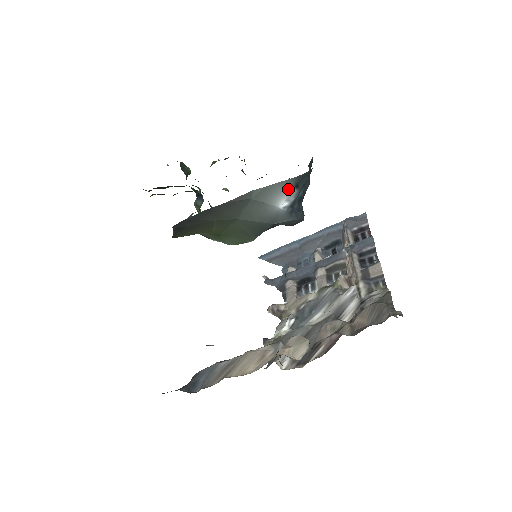
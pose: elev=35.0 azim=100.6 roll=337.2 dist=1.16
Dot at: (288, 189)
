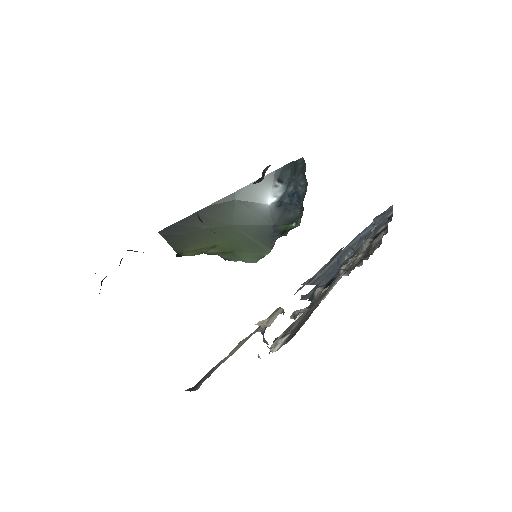
Dot at: (270, 184)
